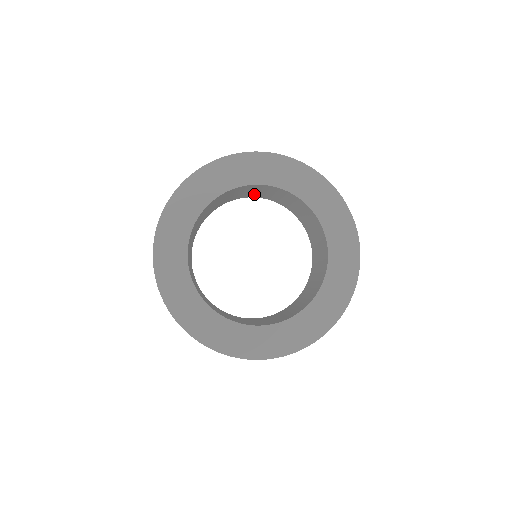
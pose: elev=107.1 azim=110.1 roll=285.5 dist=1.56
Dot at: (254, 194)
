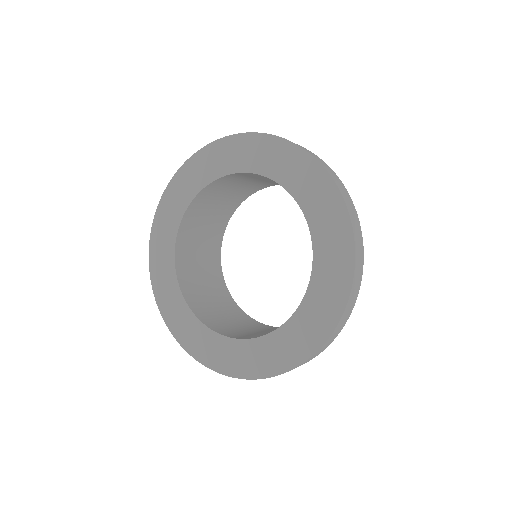
Dot at: occluded
